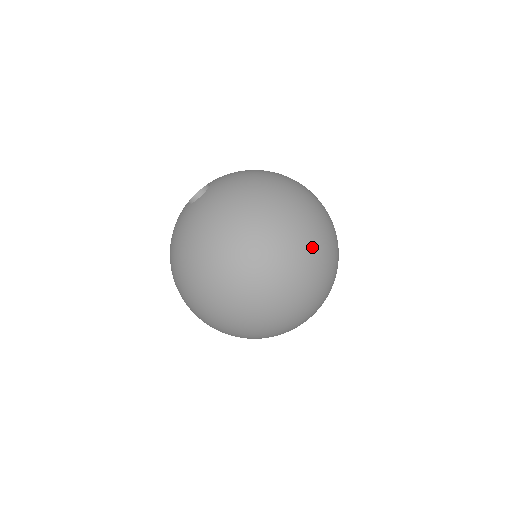
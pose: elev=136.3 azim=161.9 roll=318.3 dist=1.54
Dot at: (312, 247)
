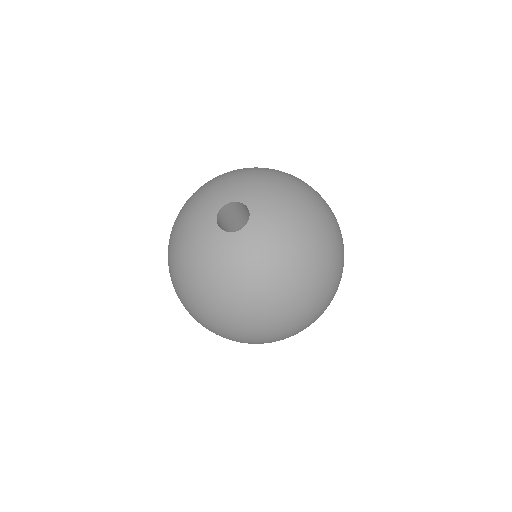
Dot at: occluded
